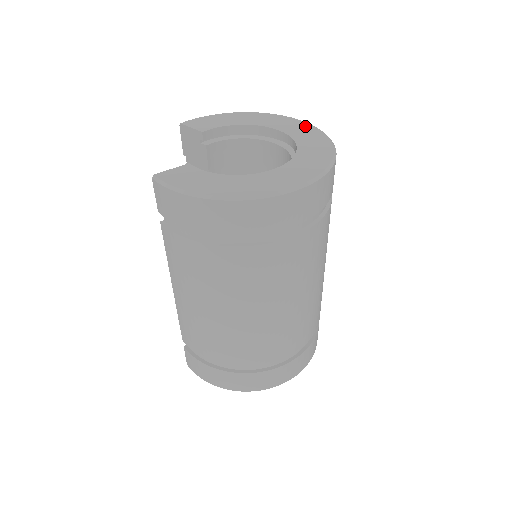
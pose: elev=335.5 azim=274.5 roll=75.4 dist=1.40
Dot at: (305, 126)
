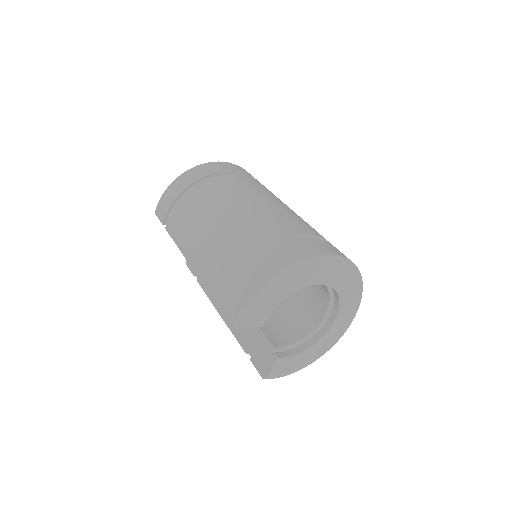
Dot at: (338, 266)
